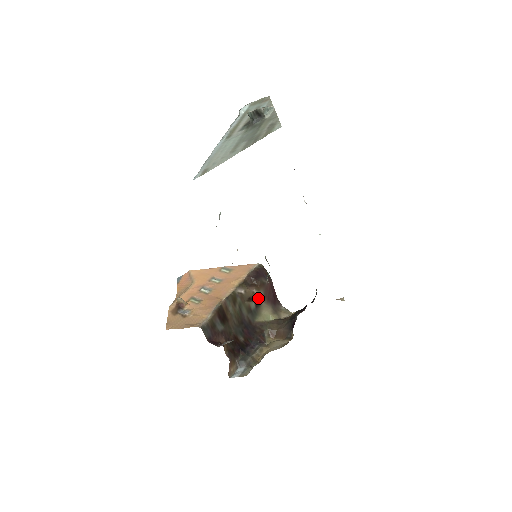
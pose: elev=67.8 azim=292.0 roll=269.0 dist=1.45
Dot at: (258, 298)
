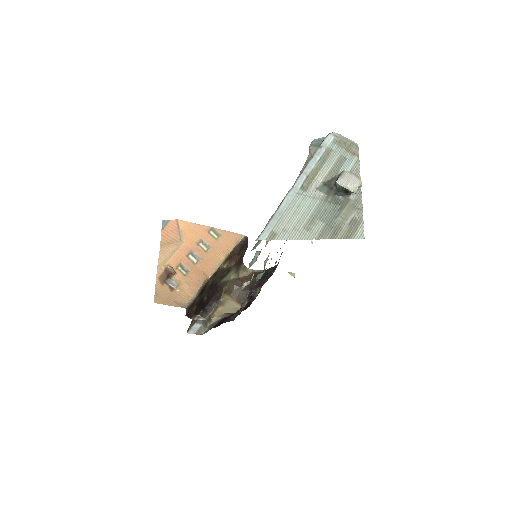
Dot at: (232, 267)
